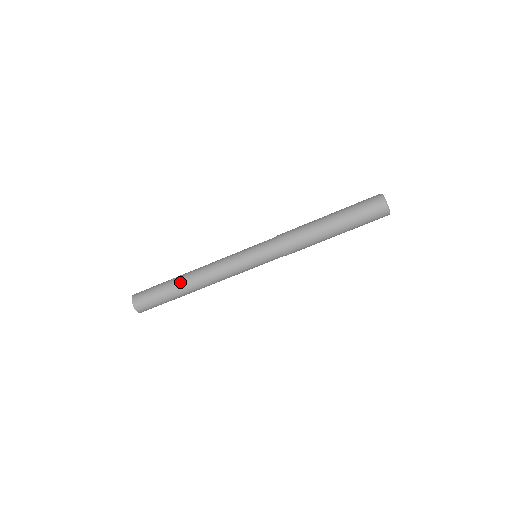
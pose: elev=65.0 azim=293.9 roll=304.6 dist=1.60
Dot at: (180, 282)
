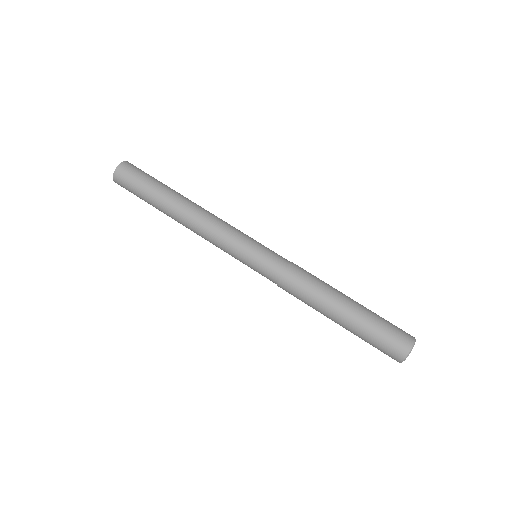
Dot at: (180, 194)
